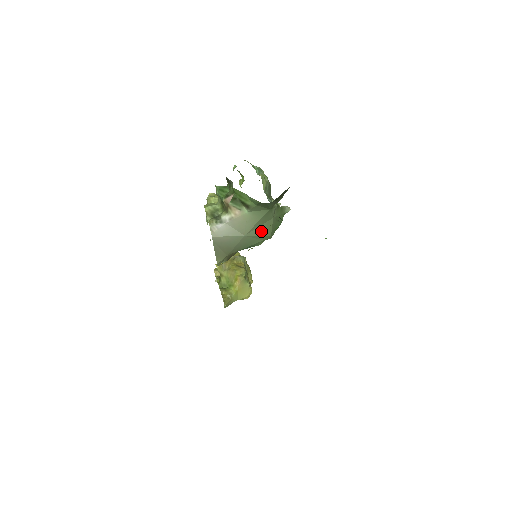
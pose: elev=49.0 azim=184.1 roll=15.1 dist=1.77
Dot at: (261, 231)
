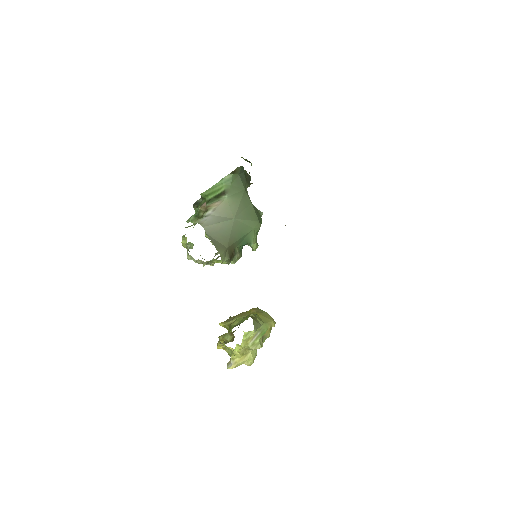
Dot at: (247, 216)
